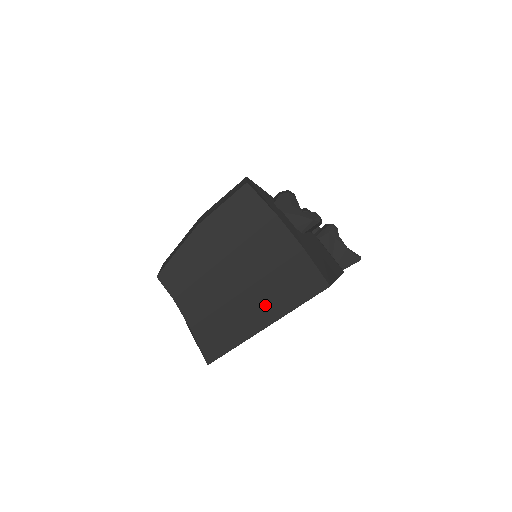
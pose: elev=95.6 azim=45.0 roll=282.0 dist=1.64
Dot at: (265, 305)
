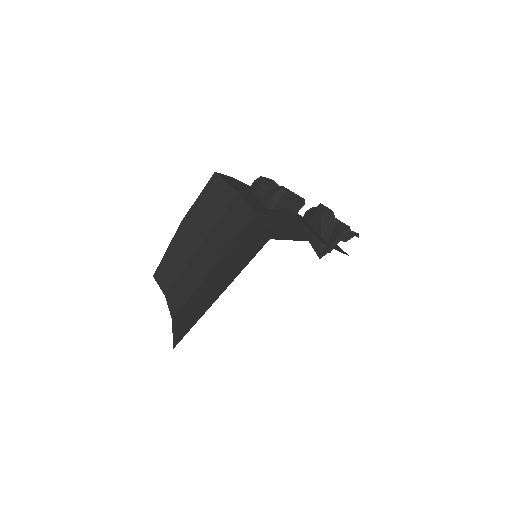
Dot at: (221, 278)
